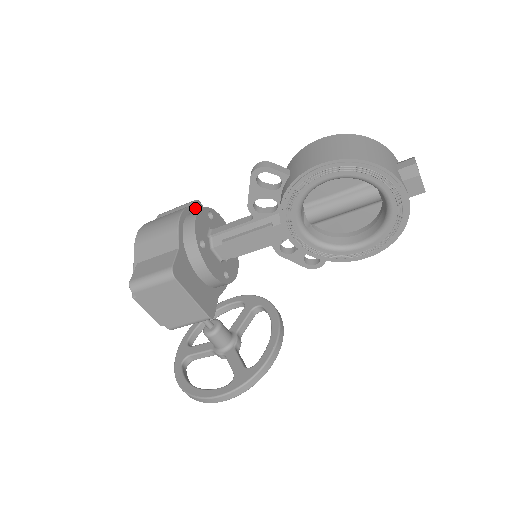
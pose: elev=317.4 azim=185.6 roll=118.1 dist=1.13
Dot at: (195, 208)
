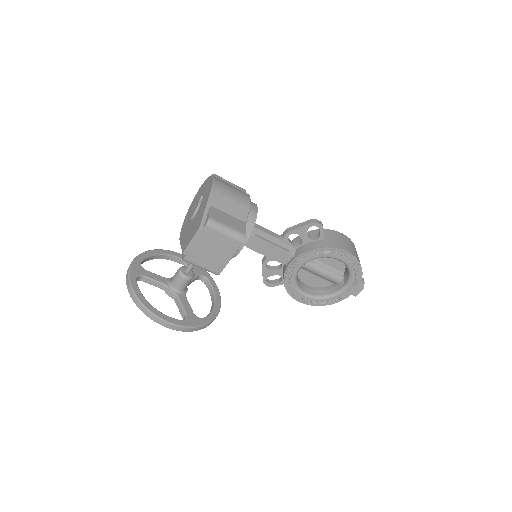
Dot at: occluded
